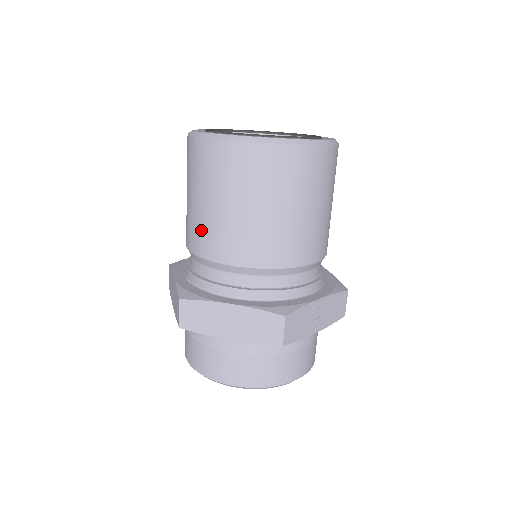
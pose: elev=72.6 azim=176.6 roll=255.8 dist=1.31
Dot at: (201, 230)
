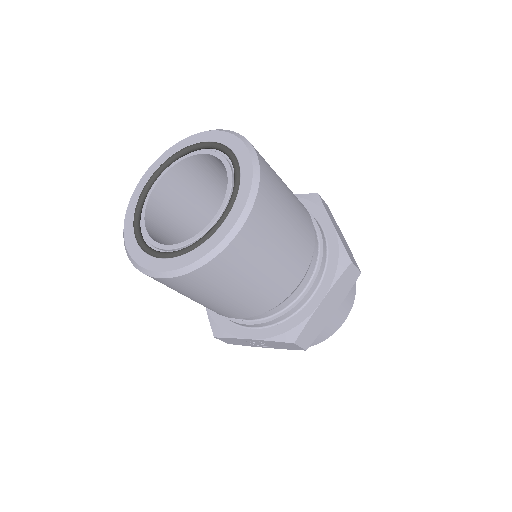
Dot at: occluded
